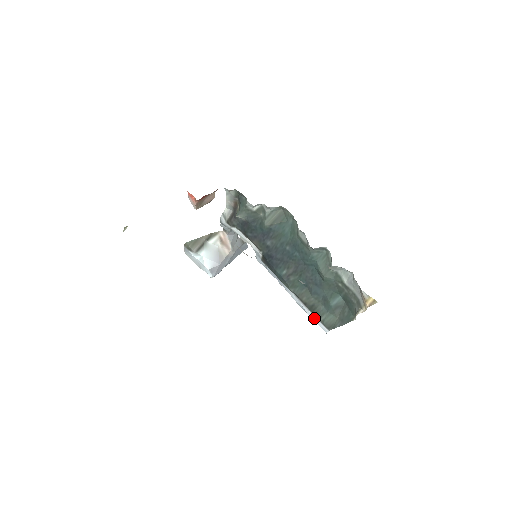
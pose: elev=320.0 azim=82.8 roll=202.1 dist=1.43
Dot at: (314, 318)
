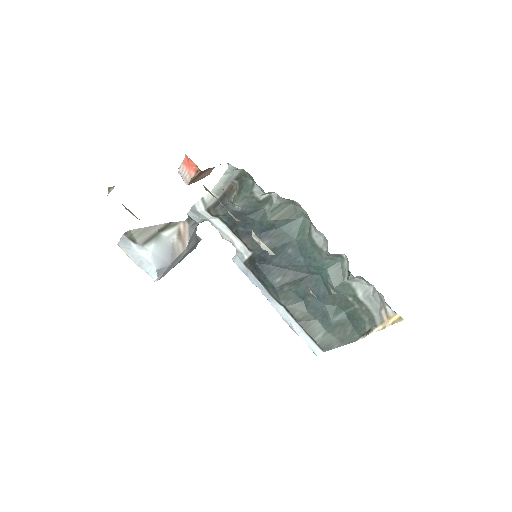
Dot at: (304, 337)
